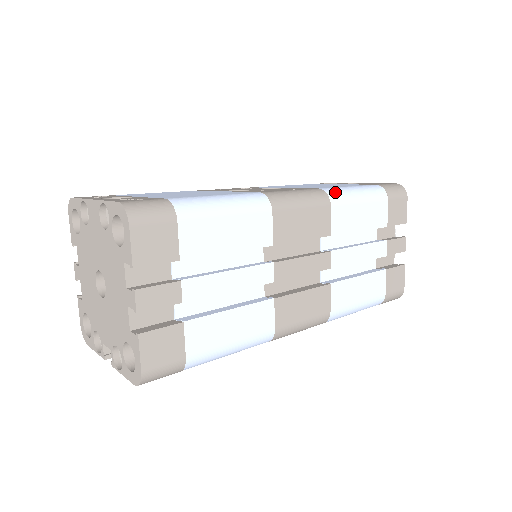
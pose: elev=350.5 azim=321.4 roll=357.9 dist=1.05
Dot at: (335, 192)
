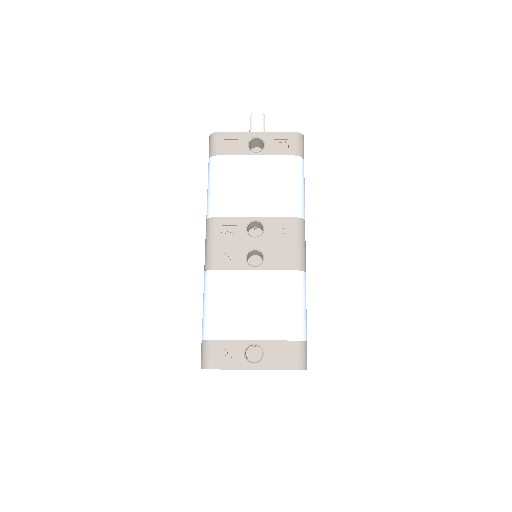
Dot at: (301, 209)
